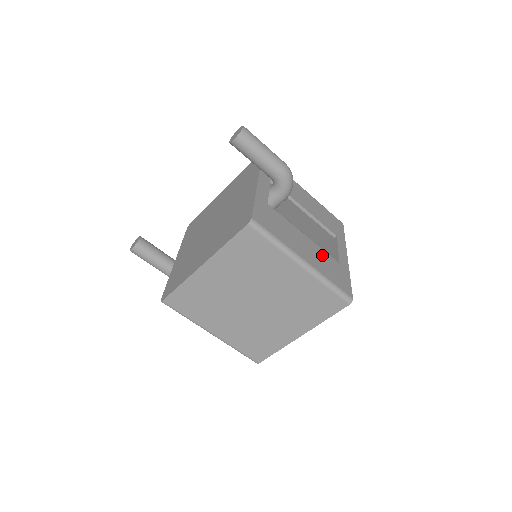
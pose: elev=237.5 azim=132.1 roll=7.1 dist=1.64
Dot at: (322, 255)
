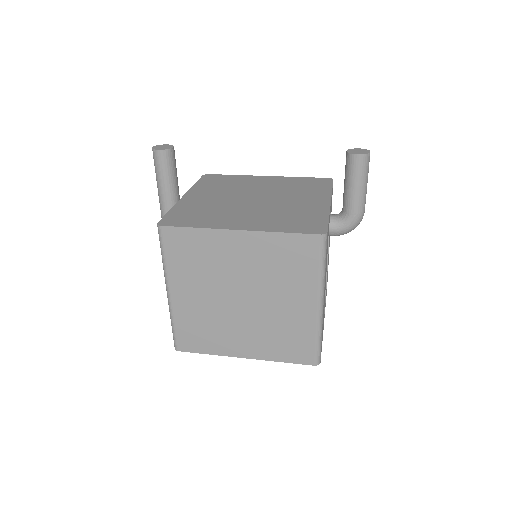
Dot at: occluded
